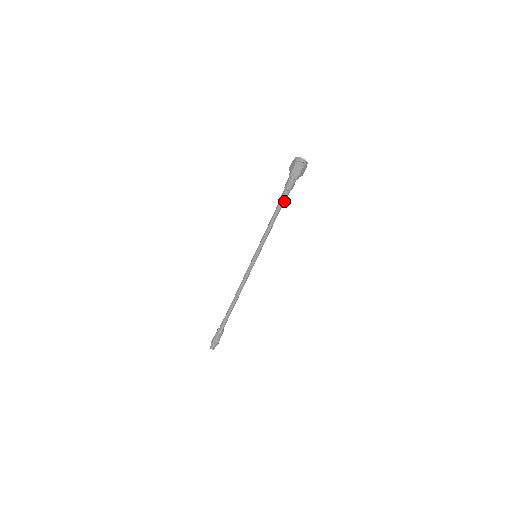
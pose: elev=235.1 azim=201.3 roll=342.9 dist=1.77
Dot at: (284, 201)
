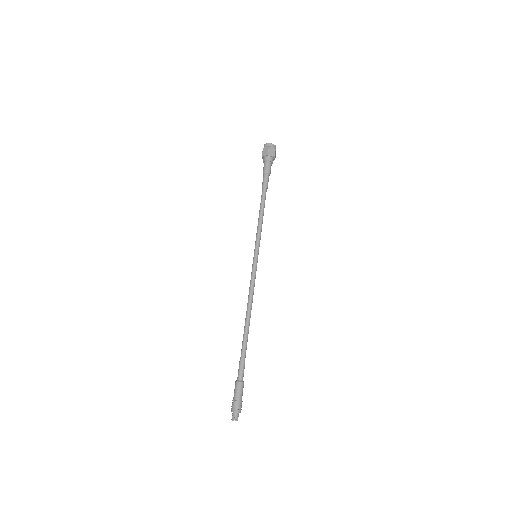
Dot at: (267, 186)
